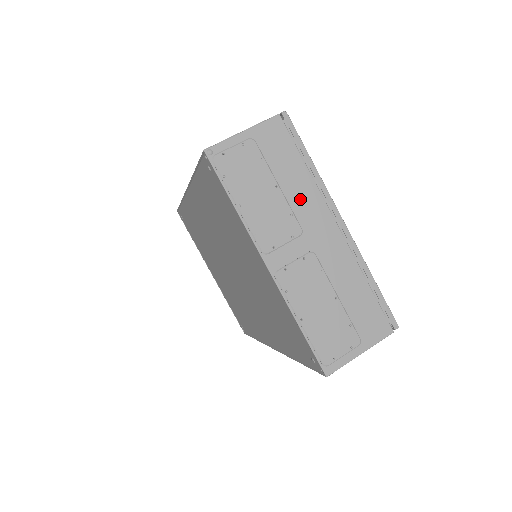
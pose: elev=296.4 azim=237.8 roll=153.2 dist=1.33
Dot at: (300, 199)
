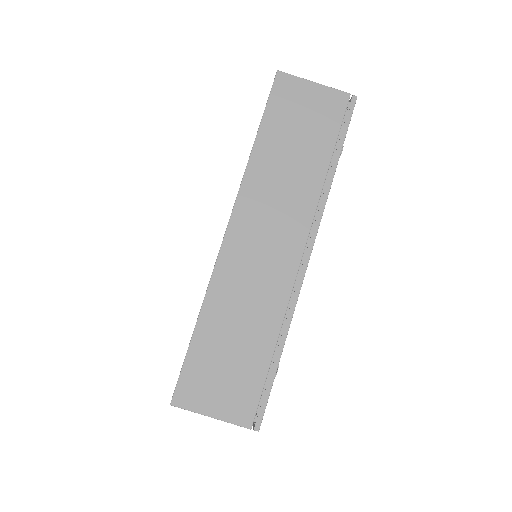
Dot at: occluded
